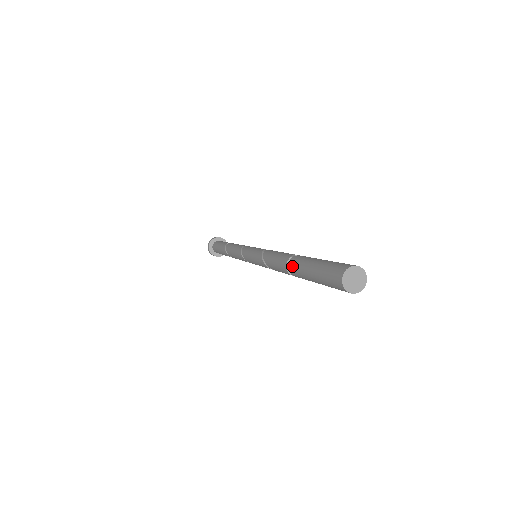
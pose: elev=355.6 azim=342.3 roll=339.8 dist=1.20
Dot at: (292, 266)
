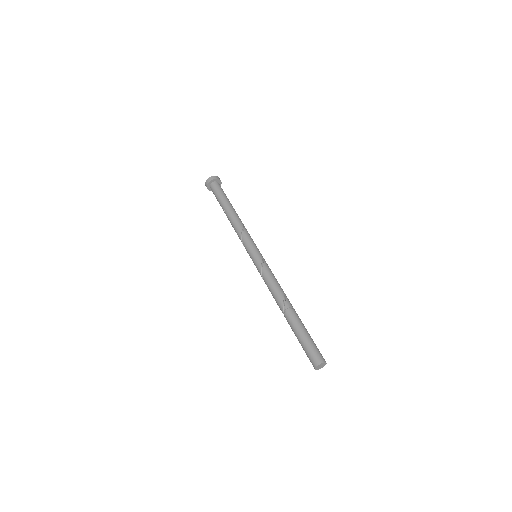
Dot at: occluded
